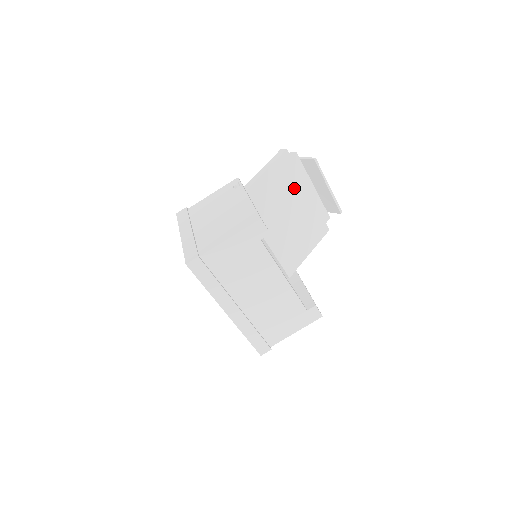
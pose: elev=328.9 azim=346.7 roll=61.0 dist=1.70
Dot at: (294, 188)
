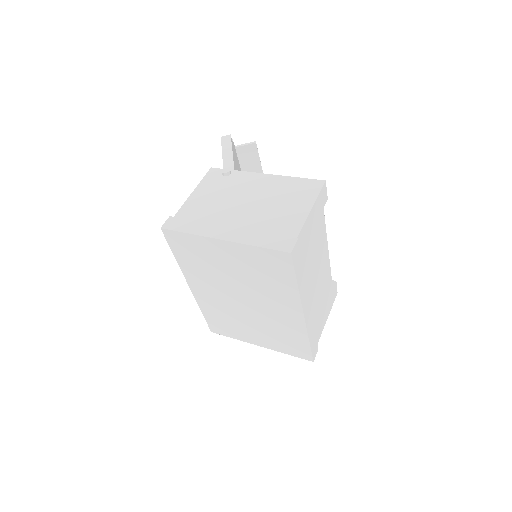
Dot at: occluded
